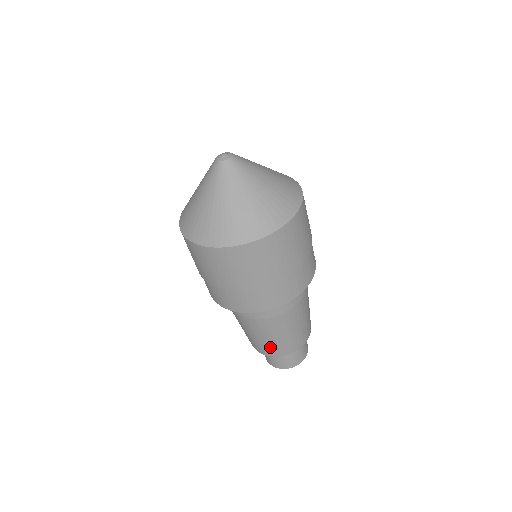
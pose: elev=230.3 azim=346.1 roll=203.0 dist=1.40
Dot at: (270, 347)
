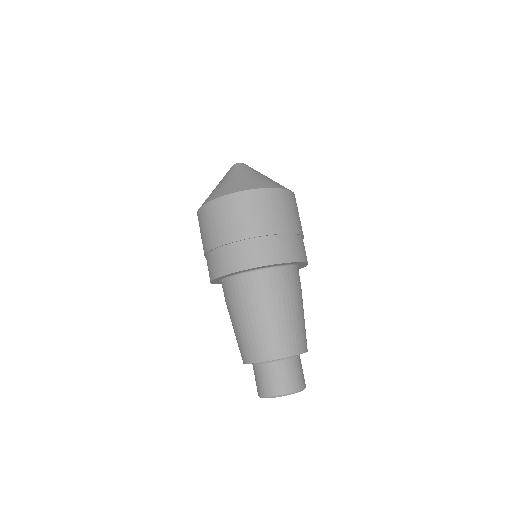
Dot at: (244, 346)
